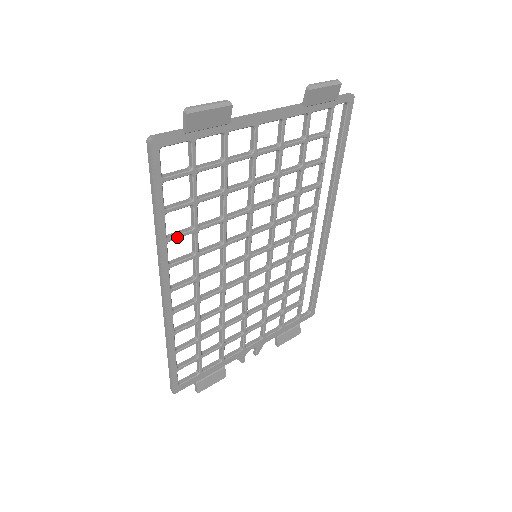
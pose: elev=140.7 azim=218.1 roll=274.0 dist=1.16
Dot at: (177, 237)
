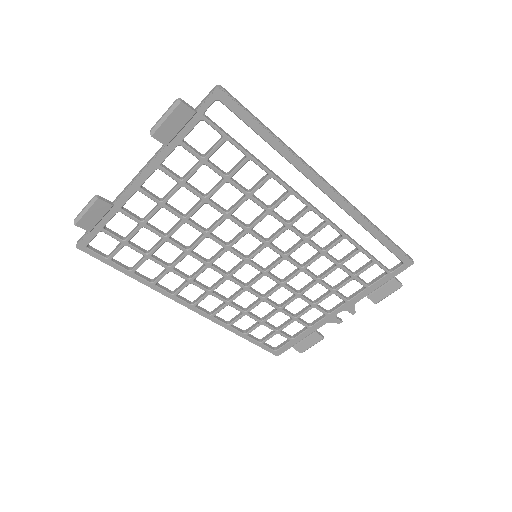
Dot at: (159, 279)
